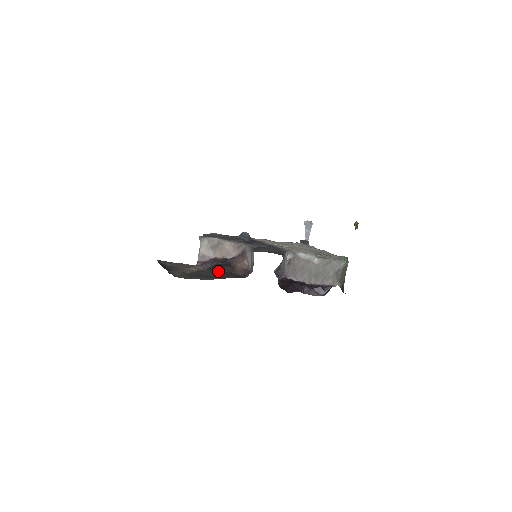
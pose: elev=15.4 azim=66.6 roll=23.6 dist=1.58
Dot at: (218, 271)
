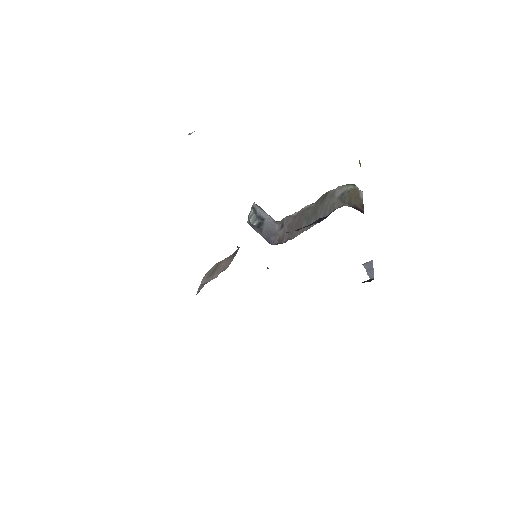
Dot at: occluded
